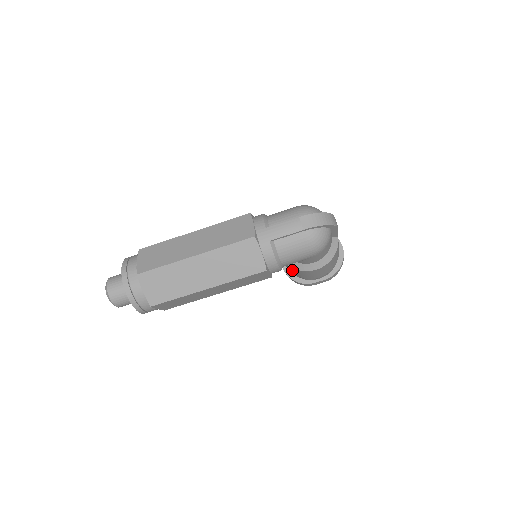
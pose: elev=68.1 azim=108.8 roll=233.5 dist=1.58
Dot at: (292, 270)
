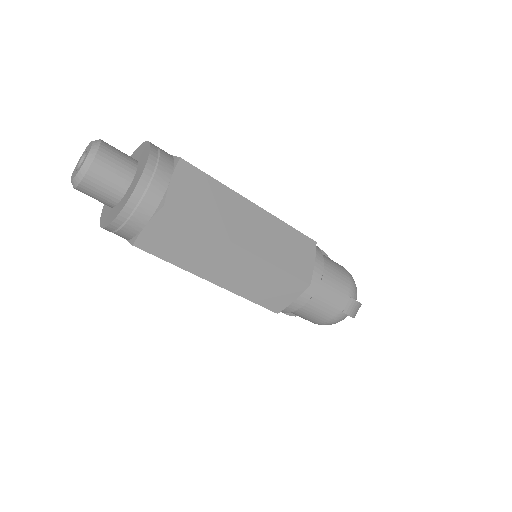
Dot at: occluded
